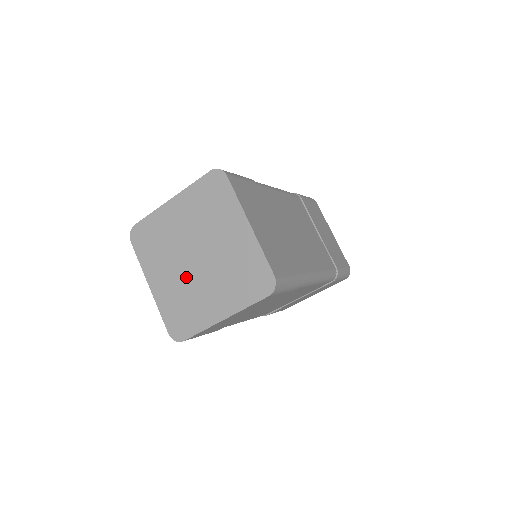
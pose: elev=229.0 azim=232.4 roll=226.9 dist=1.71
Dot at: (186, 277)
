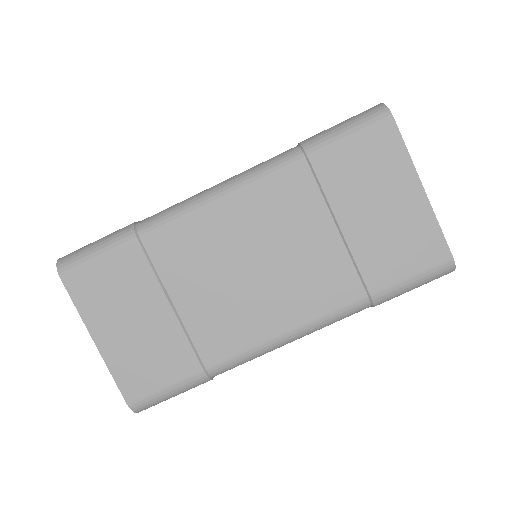
Dot at: occluded
